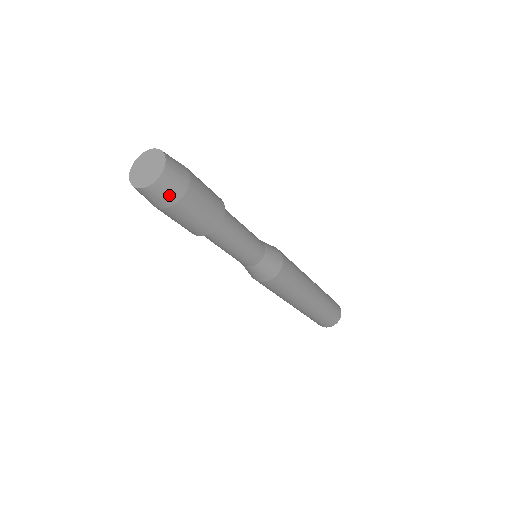
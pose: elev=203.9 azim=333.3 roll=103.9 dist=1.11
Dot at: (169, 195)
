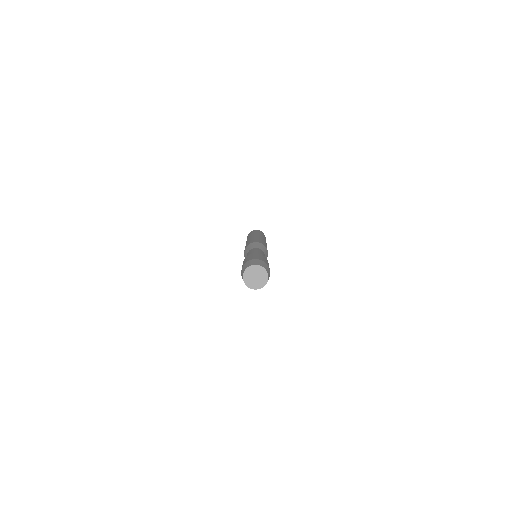
Dot at: occluded
